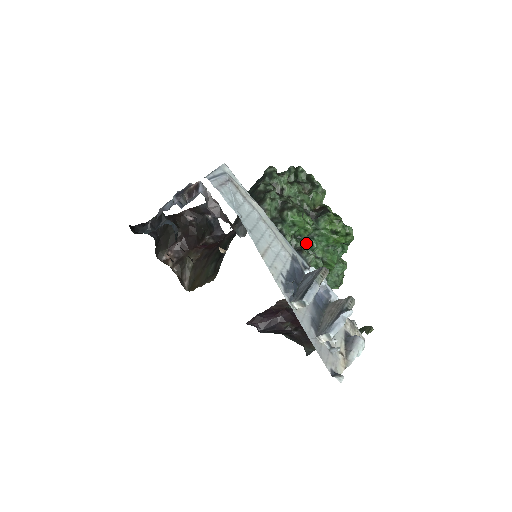
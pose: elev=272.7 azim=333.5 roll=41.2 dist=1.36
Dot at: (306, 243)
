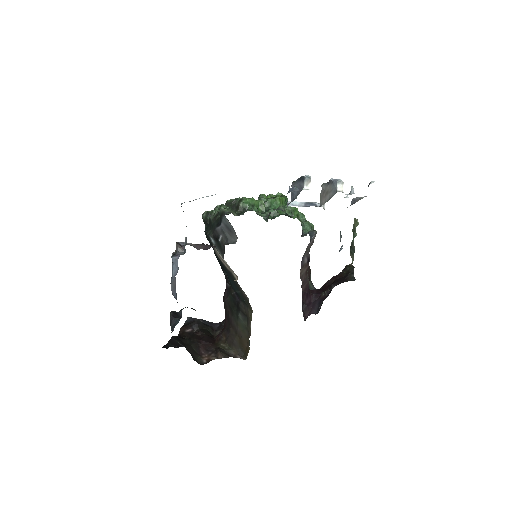
Dot at: (270, 215)
